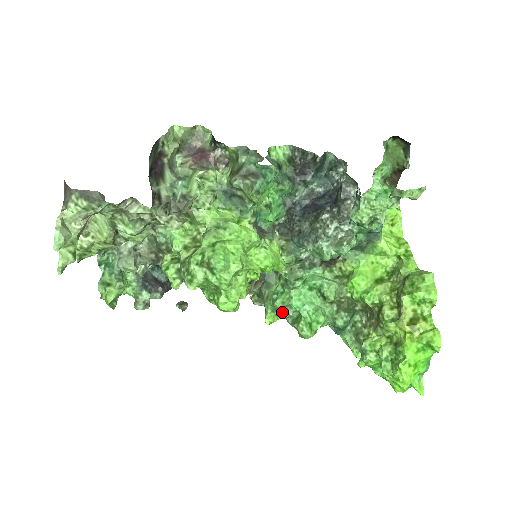
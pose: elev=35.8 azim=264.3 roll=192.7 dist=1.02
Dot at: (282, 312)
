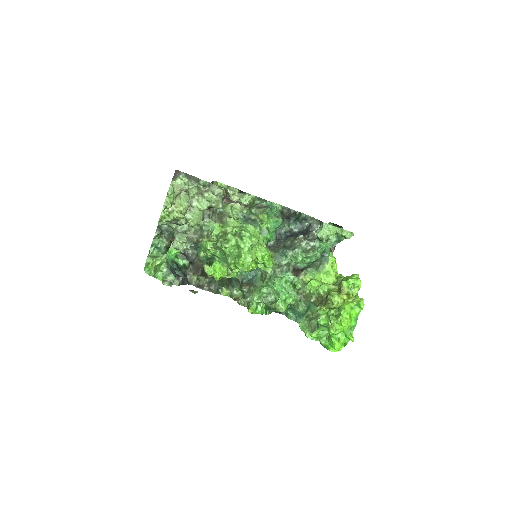
Dot at: (264, 299)
